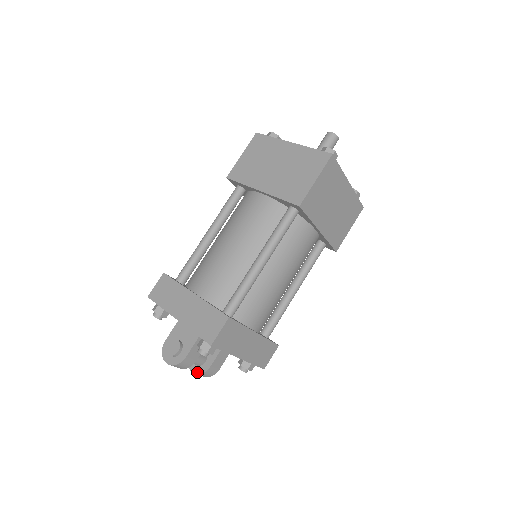
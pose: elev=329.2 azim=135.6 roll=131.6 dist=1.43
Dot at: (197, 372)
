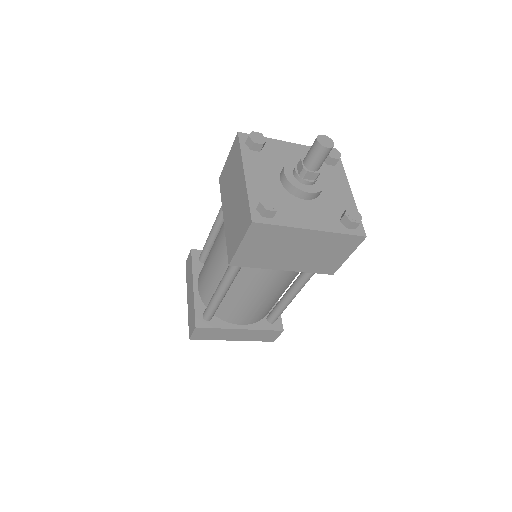
Dot at: occluded
